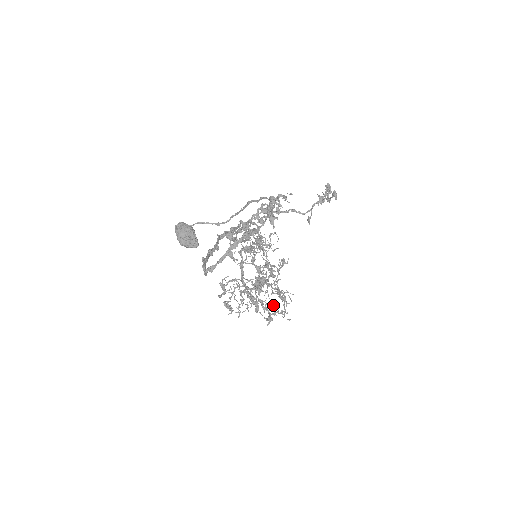
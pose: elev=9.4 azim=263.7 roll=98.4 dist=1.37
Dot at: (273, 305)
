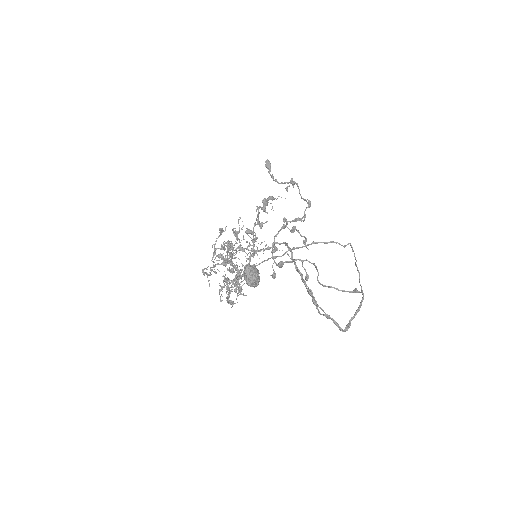
Dot at: occluded
